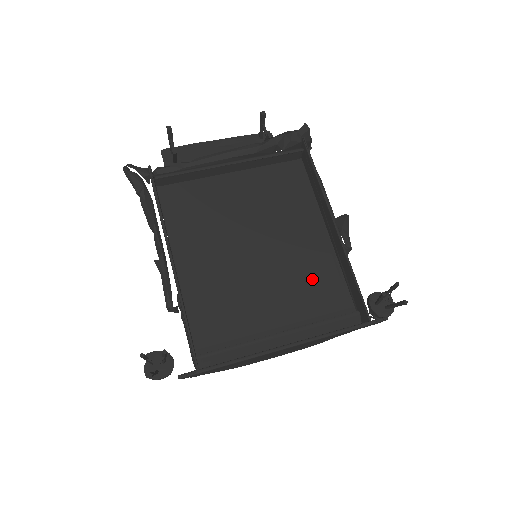
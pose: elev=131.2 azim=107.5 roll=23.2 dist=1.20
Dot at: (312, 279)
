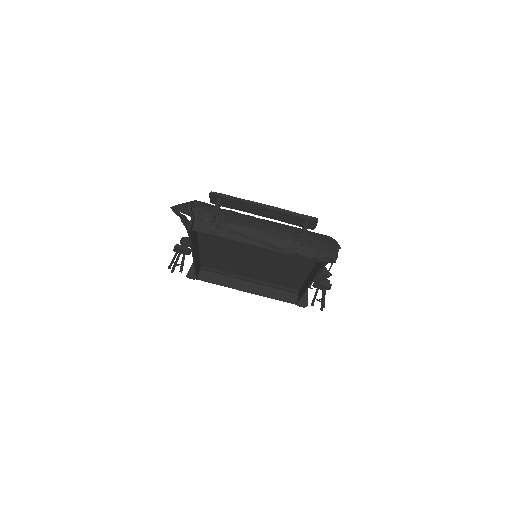
Dot at: (283, 277)
